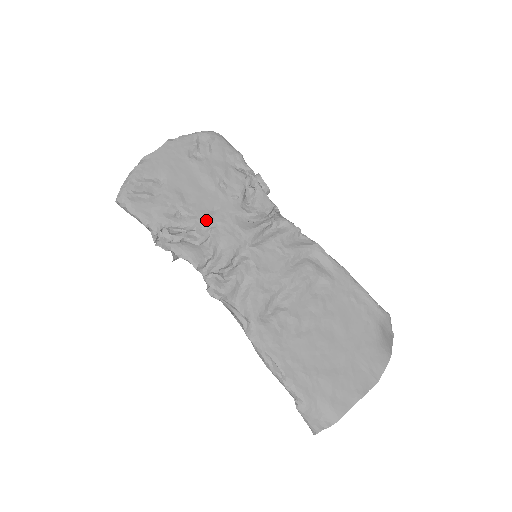
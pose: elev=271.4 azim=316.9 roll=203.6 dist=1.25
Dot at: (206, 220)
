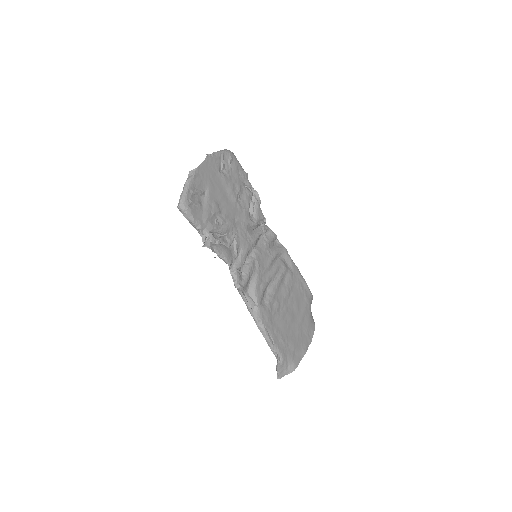
Dot at: (232, 227)
